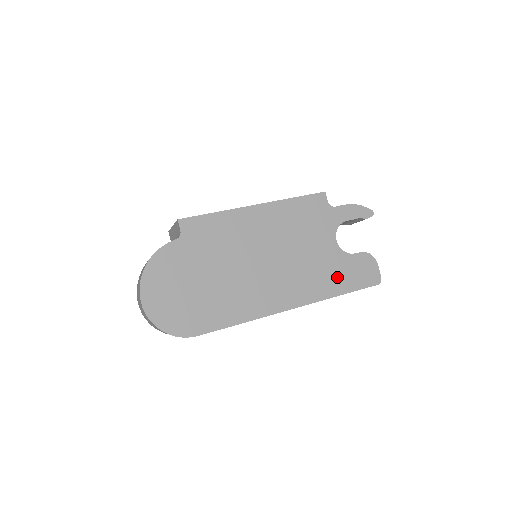
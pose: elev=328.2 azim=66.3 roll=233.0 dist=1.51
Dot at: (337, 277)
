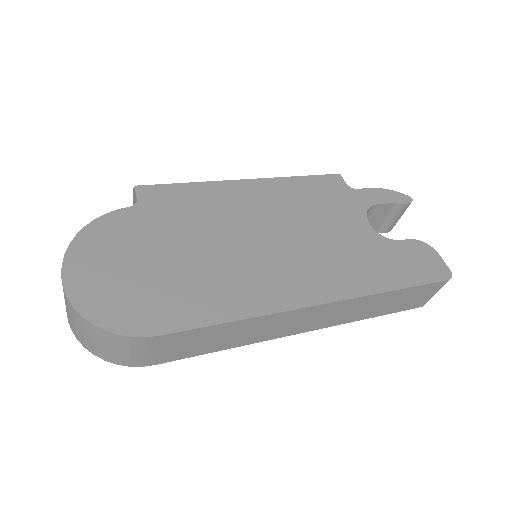
Dot at: (383, 266)
